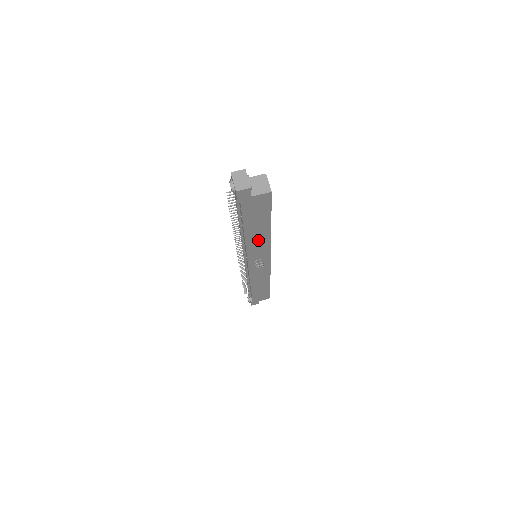
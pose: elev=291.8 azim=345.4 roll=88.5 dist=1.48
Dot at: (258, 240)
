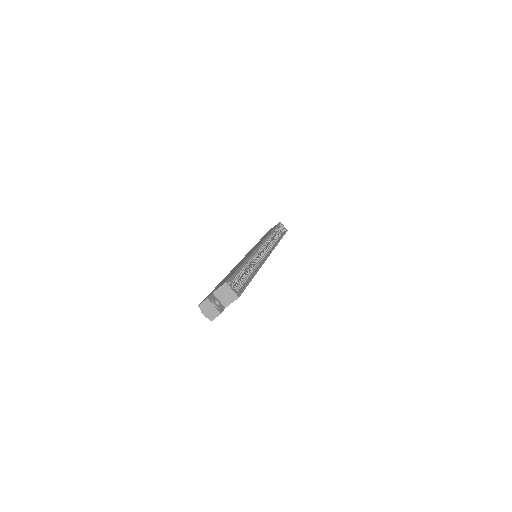
Dot at: occluded
